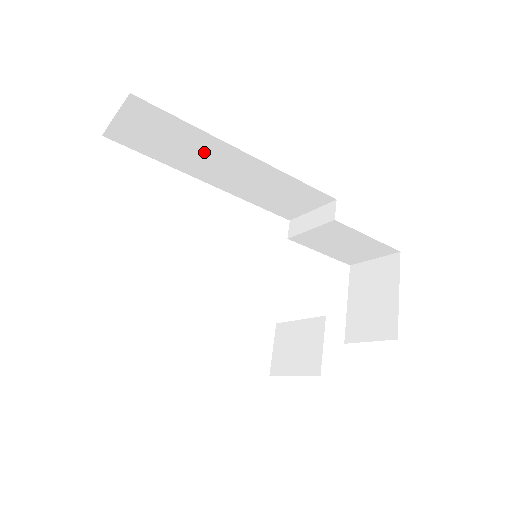
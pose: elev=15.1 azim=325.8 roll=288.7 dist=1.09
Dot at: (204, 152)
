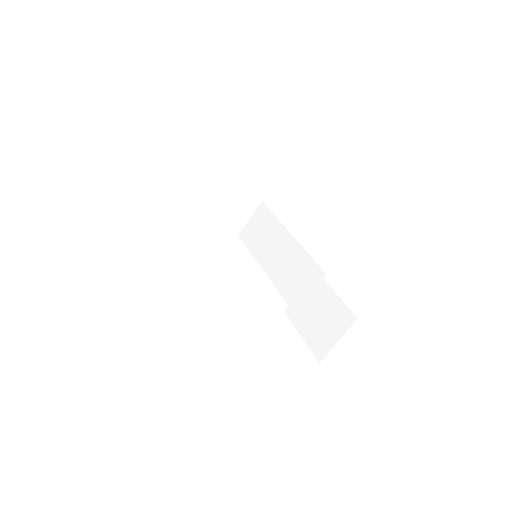
Dot at: (273, 238)
